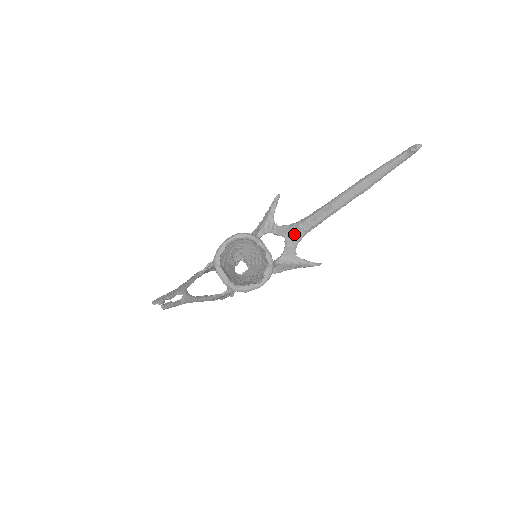
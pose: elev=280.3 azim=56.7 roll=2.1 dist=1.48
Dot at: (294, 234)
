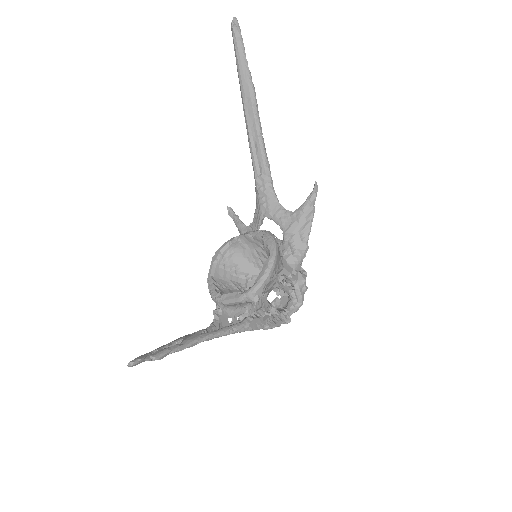
Dot at: (265, 201)
